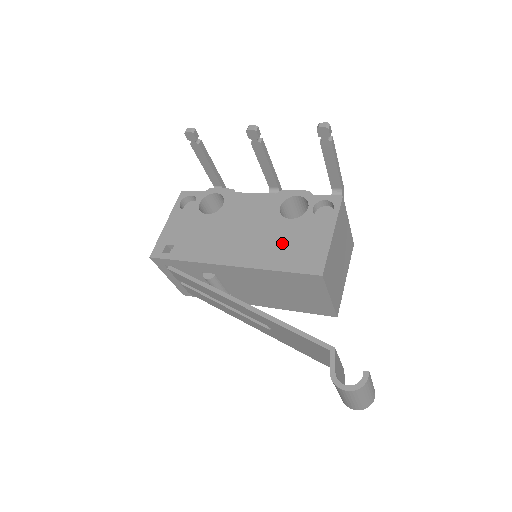
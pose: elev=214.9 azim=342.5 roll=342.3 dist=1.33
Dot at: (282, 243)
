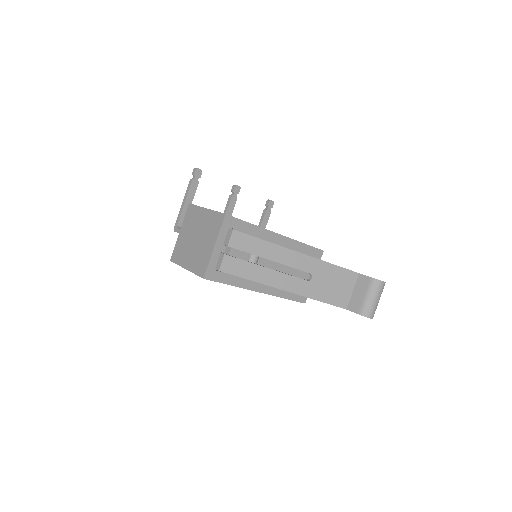
Dot at: occluded
